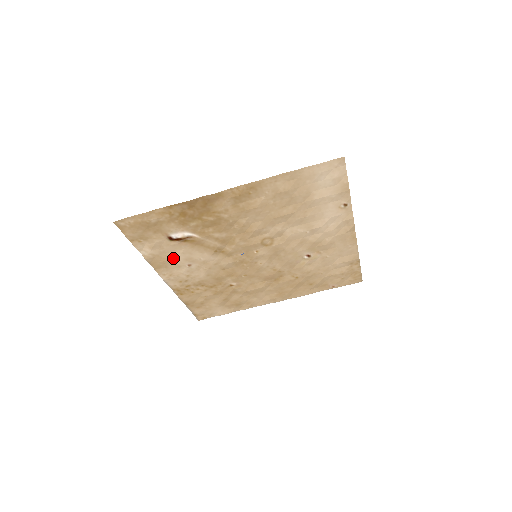
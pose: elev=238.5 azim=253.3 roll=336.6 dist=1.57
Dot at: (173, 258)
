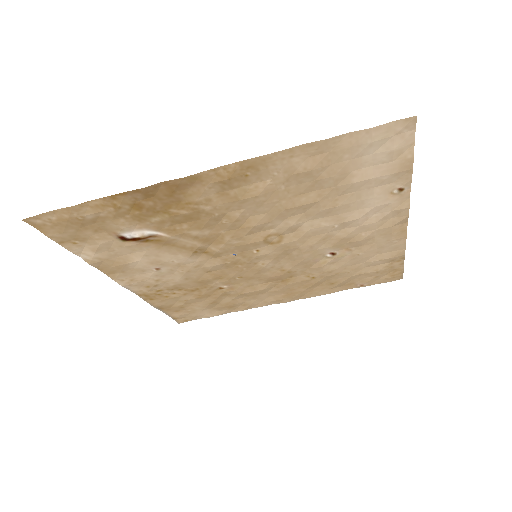
Dot at: (131, 261)
